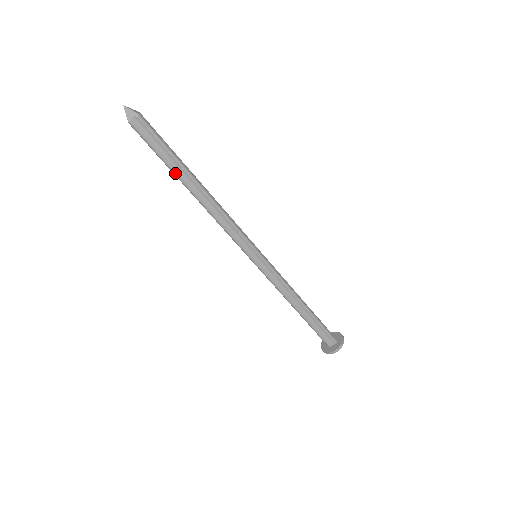
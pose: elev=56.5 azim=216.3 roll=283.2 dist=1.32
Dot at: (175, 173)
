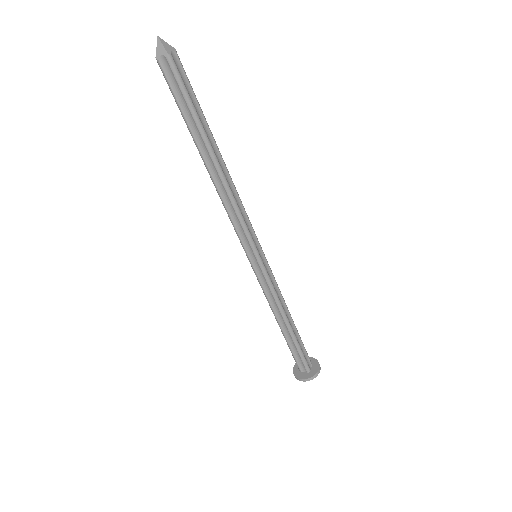
Dot at: (204, 133)
